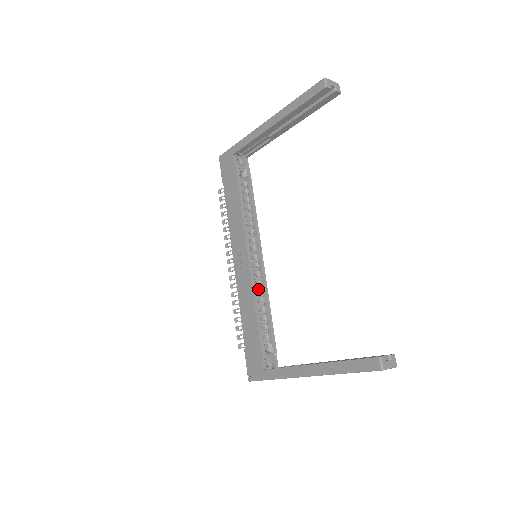
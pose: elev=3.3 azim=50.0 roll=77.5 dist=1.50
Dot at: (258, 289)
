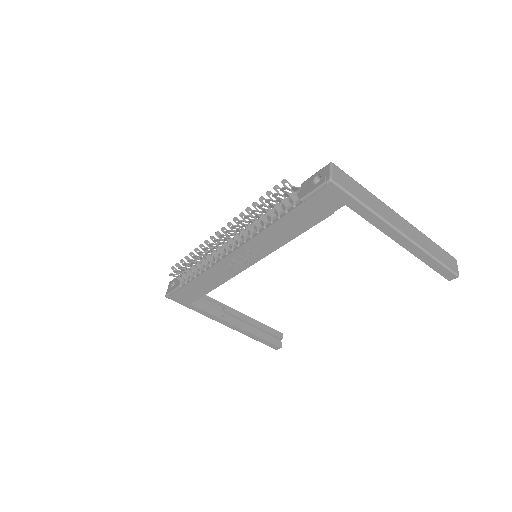
Dot at: occluded
